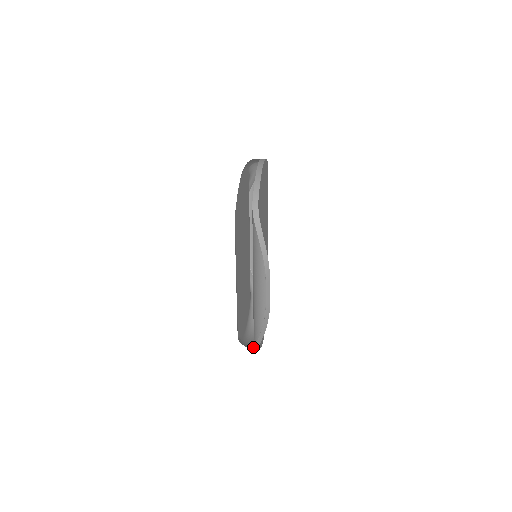
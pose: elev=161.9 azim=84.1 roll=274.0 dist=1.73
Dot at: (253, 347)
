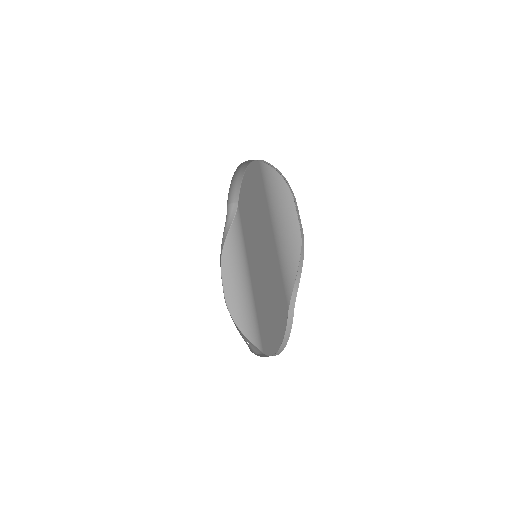
Dot at: occluded
